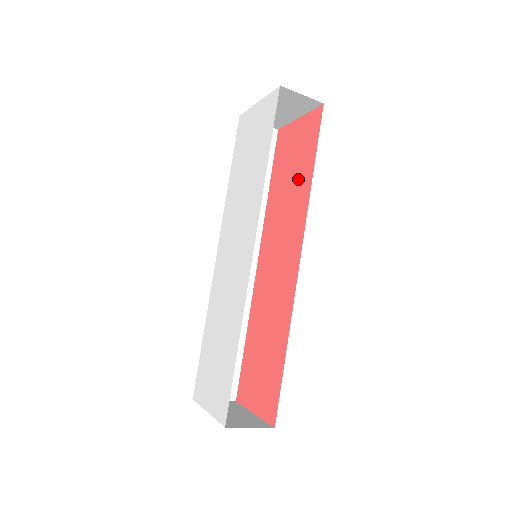
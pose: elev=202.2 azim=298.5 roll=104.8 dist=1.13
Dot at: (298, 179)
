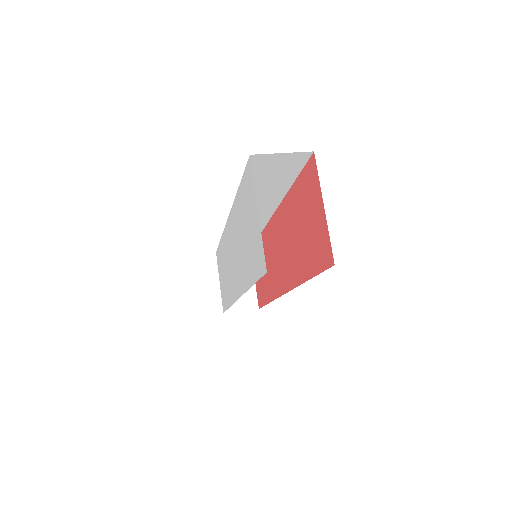
Dot at: (302, 252)
